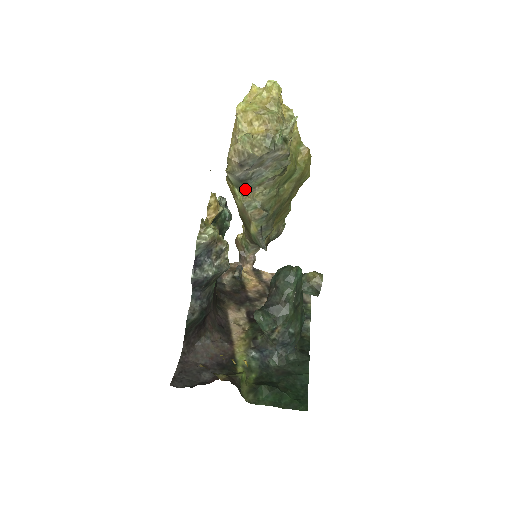
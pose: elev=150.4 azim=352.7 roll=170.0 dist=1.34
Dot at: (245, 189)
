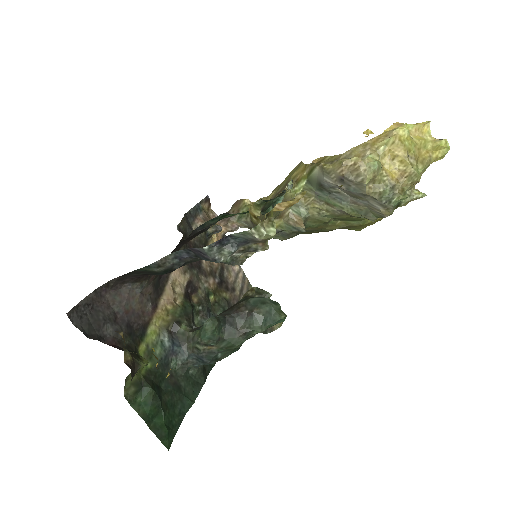
Dot at: (312, 191)
